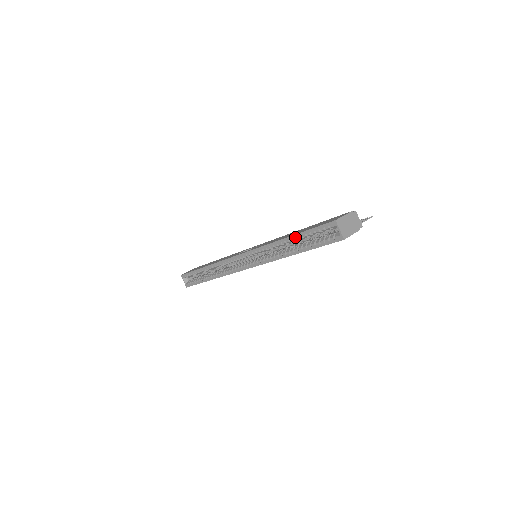
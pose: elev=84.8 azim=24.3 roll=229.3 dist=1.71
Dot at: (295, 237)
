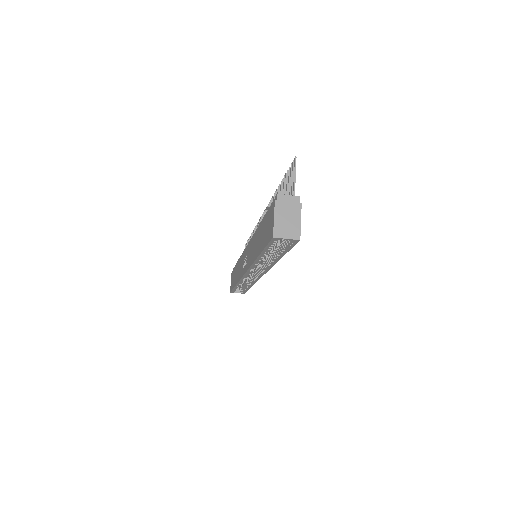
Dot at: (262, 255)
